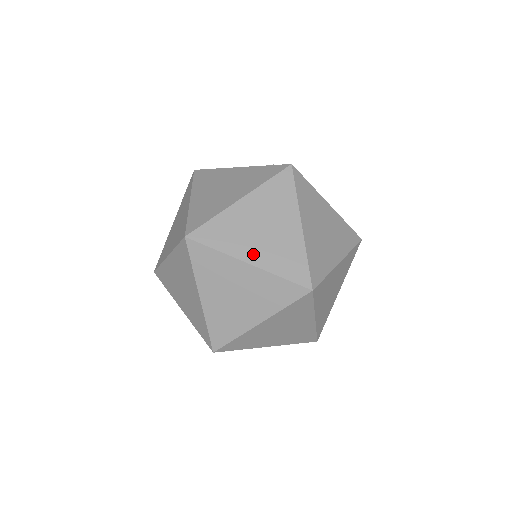
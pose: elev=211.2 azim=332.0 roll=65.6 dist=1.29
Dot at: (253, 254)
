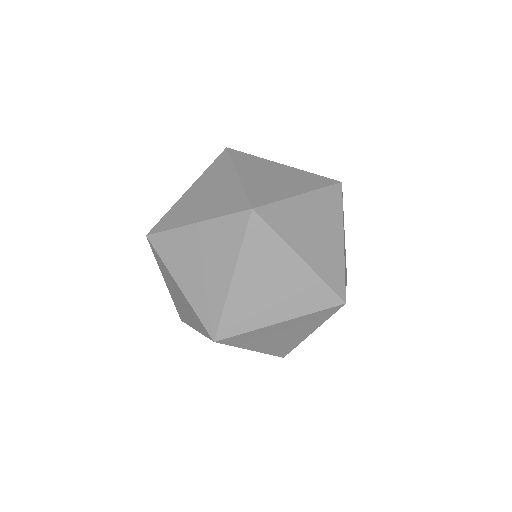
Dot at: (198, 215)
